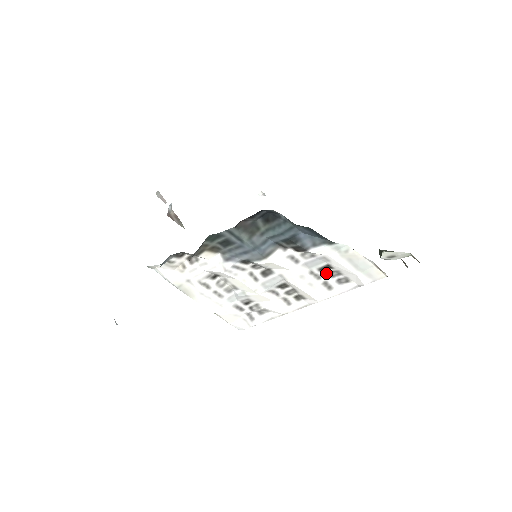
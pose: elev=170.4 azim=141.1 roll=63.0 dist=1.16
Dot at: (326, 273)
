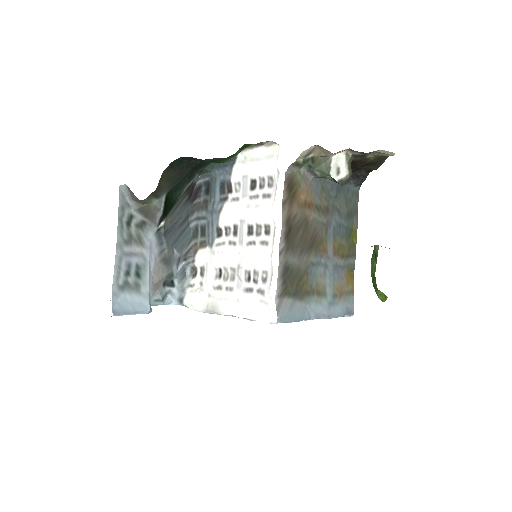
Dot at: (258, 189)
